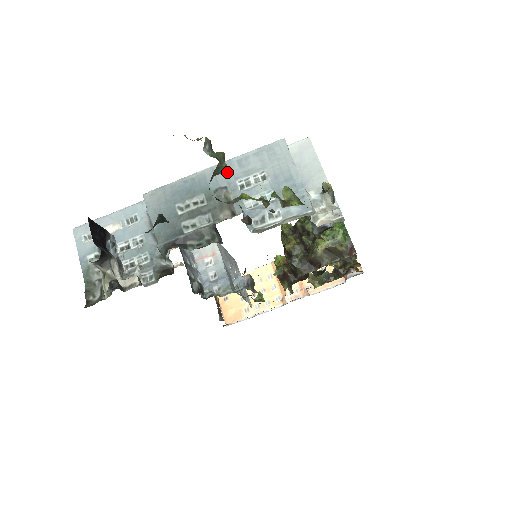
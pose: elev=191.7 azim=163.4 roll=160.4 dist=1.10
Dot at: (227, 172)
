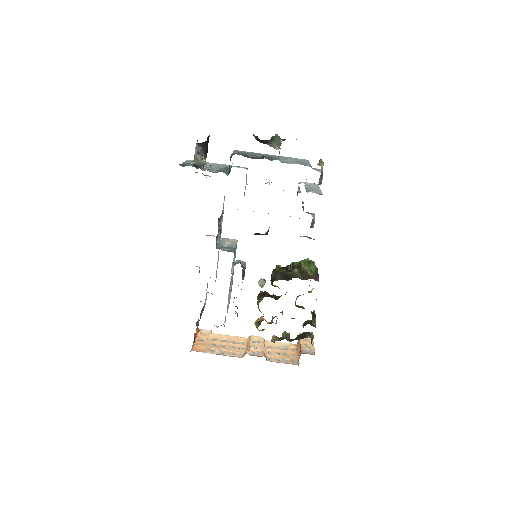
Dot at: (277, 156)
